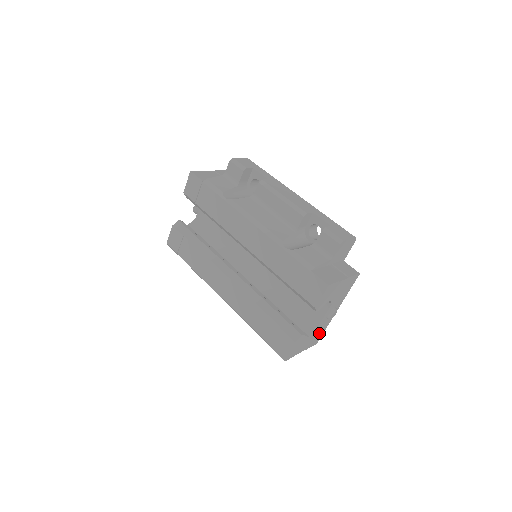
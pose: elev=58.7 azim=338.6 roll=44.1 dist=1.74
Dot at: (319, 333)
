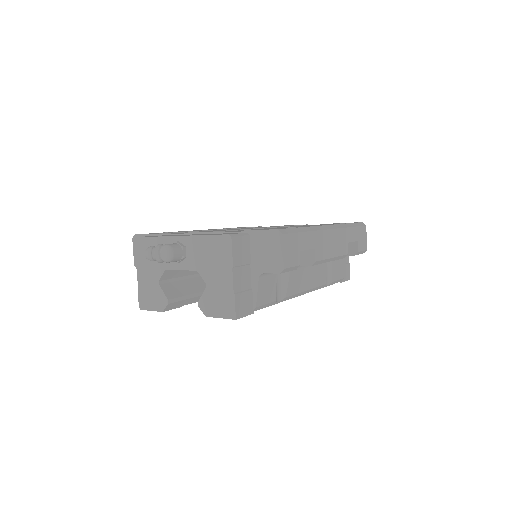
Dot at: occluded
